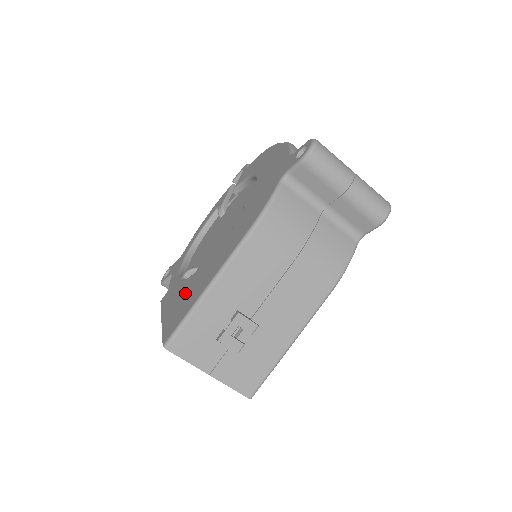
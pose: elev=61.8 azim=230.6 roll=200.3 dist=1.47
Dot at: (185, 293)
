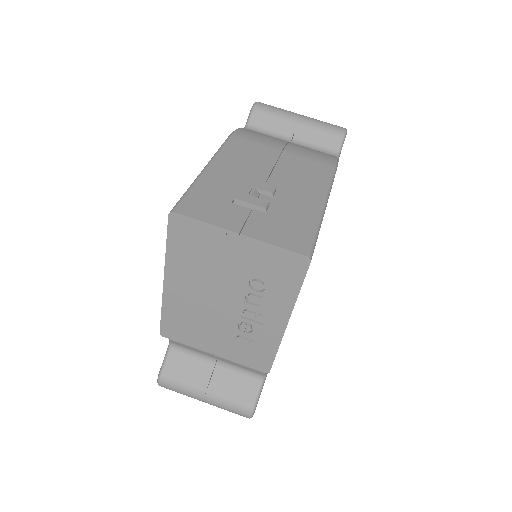
Dot at: occluded
